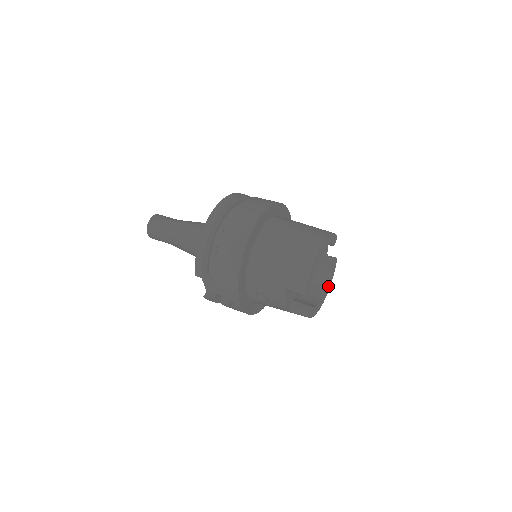
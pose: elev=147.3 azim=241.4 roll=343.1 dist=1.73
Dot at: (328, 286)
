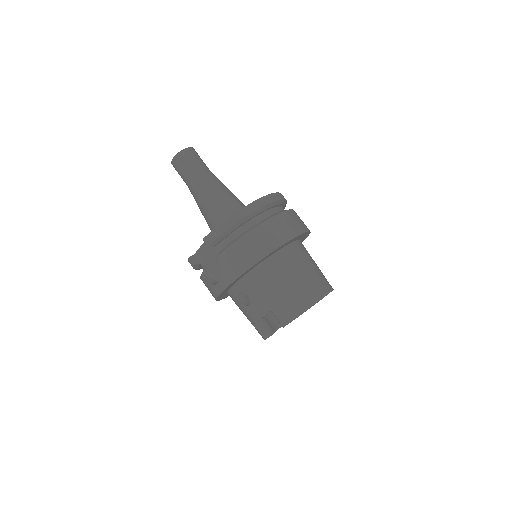
Dot at: occluded
